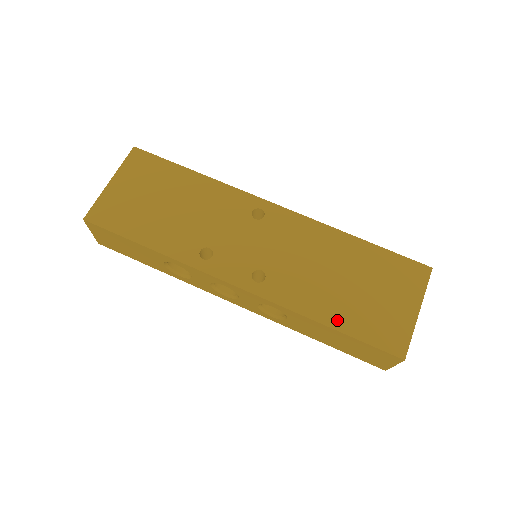
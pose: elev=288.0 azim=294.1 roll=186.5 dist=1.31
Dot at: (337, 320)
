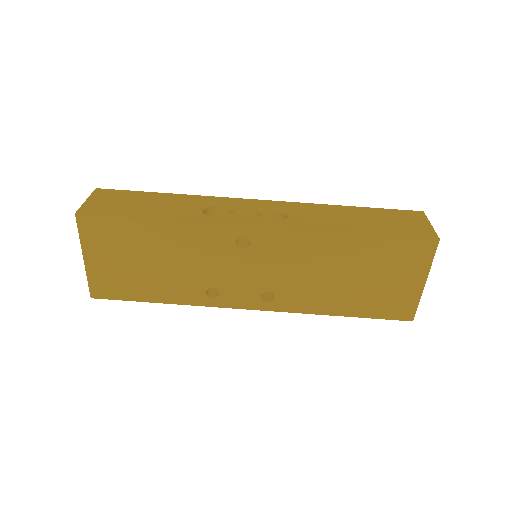
Dot at: (348, 310)
